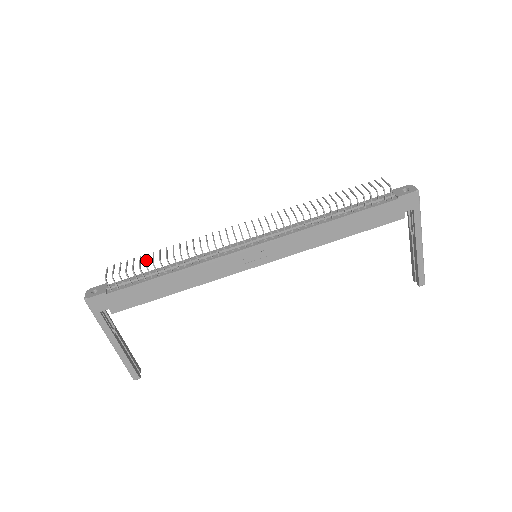
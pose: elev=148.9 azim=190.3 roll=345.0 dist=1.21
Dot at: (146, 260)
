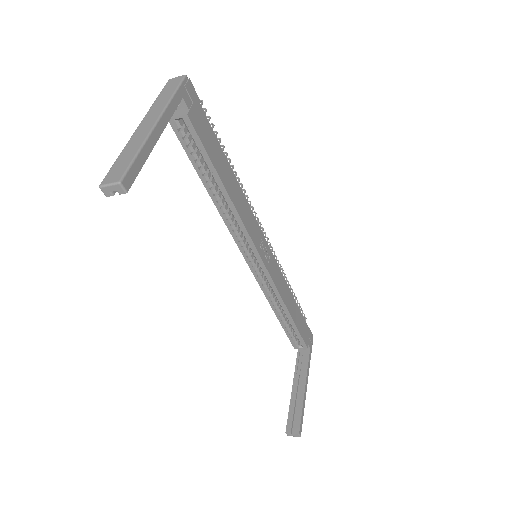
Dot at: occluded
